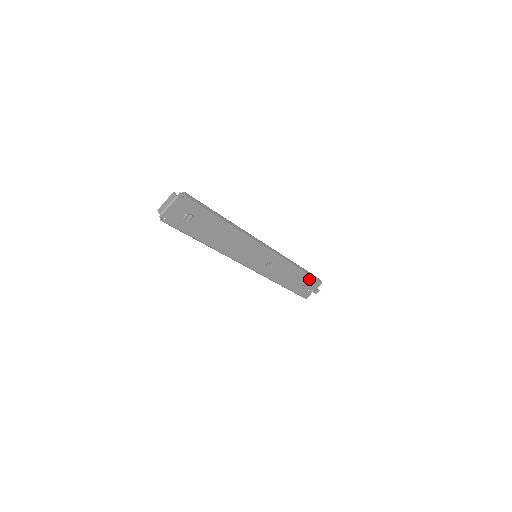
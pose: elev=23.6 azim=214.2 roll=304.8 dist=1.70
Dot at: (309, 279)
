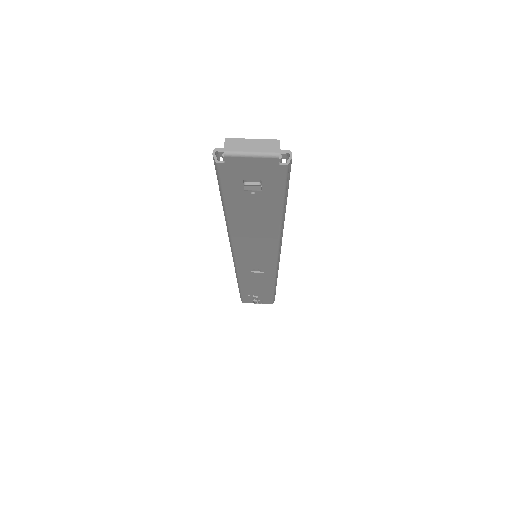
Dot at: (269, 296)
